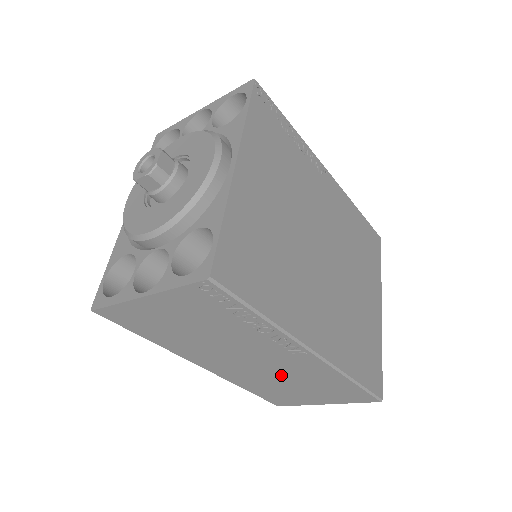
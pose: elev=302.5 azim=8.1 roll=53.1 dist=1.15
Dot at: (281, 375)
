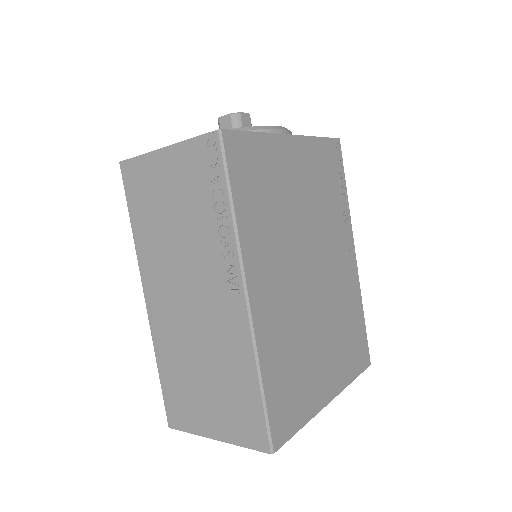
Dot at: (201, 340)
